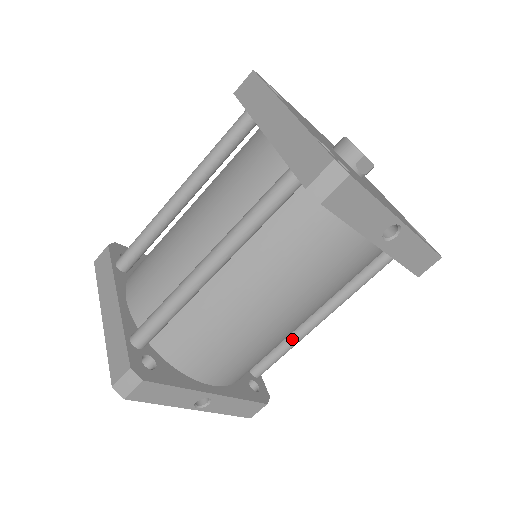
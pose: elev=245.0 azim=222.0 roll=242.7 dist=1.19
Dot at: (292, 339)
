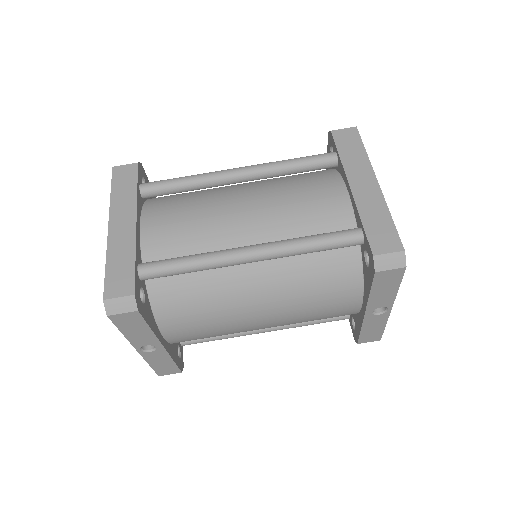
Dot at: occluded
